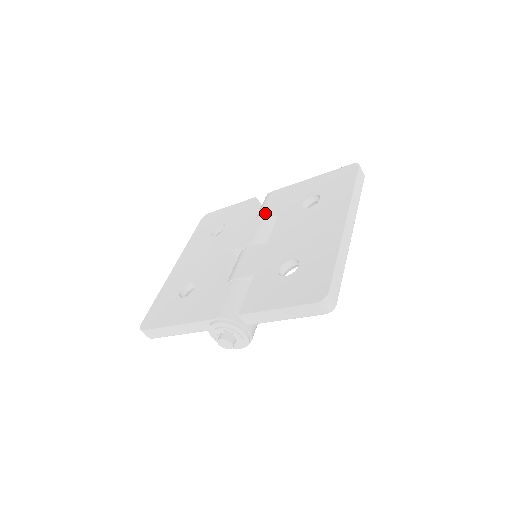
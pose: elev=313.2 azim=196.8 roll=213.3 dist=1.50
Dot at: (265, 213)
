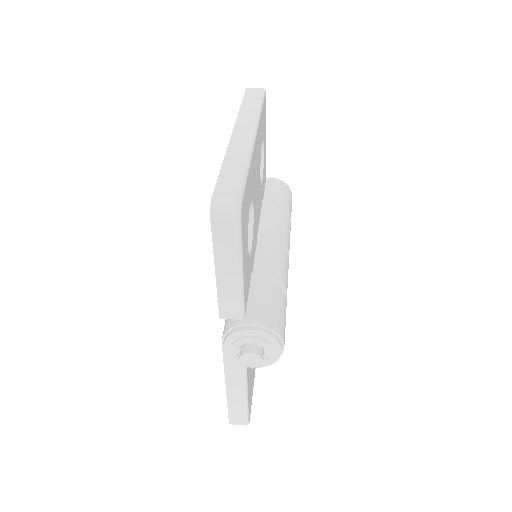
Dot at: occluded
